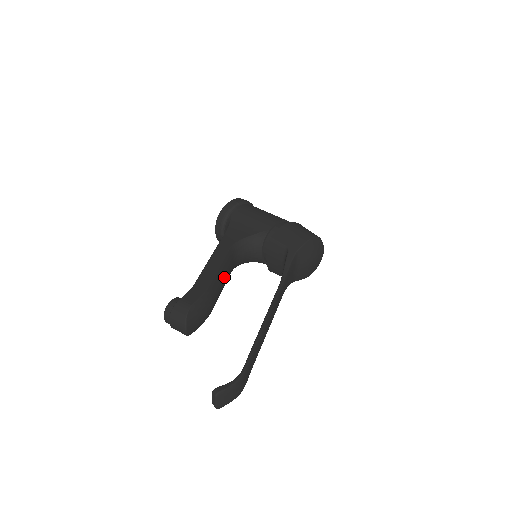
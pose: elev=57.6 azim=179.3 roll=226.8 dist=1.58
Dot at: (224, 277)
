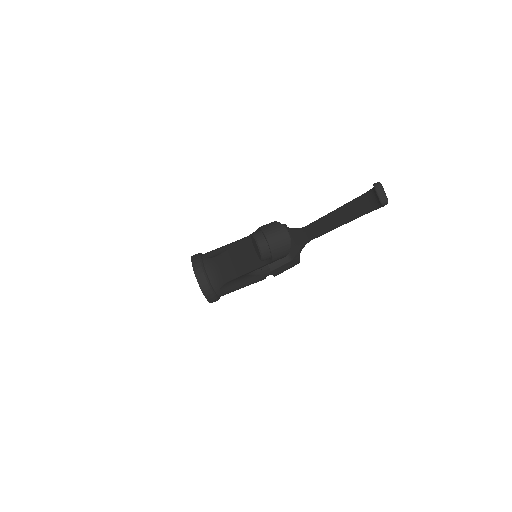
Dot at: occluded
